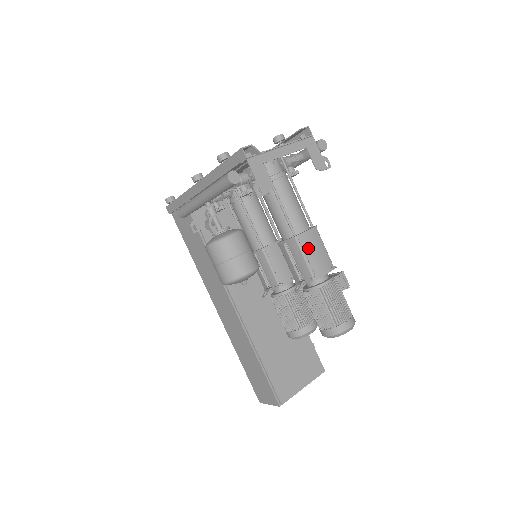
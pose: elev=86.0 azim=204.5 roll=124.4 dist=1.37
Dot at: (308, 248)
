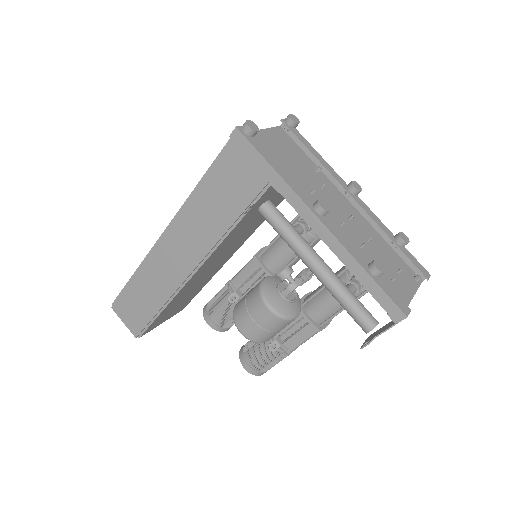
Dot at: occluded
